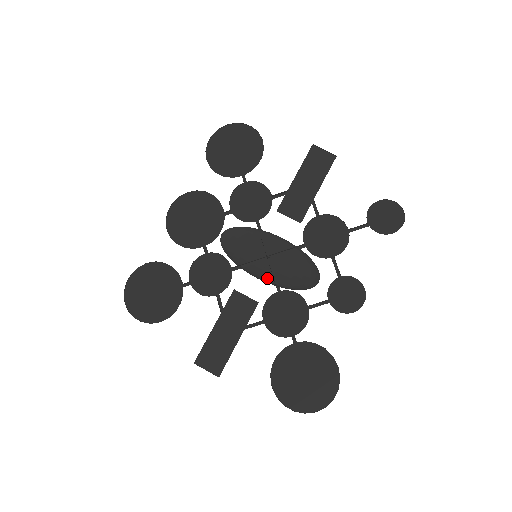
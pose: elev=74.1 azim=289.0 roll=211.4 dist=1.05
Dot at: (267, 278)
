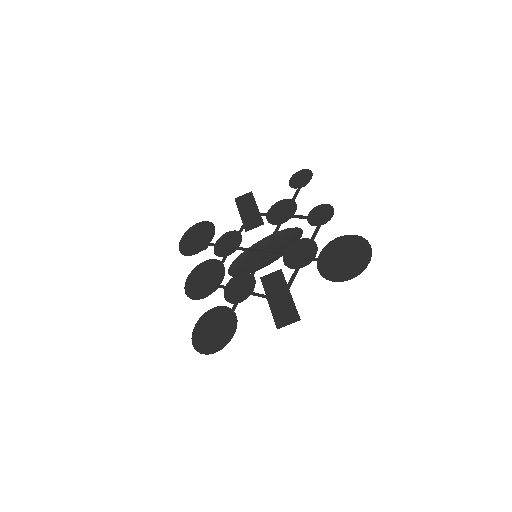
Dot at: (274, 260)
